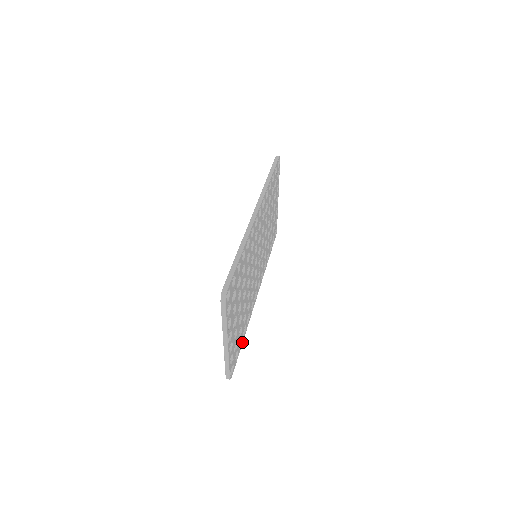
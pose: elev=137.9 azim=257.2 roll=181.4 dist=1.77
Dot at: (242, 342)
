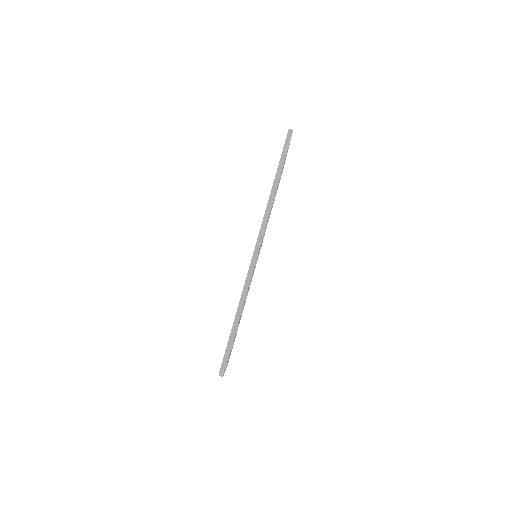
Dot at: occluded
